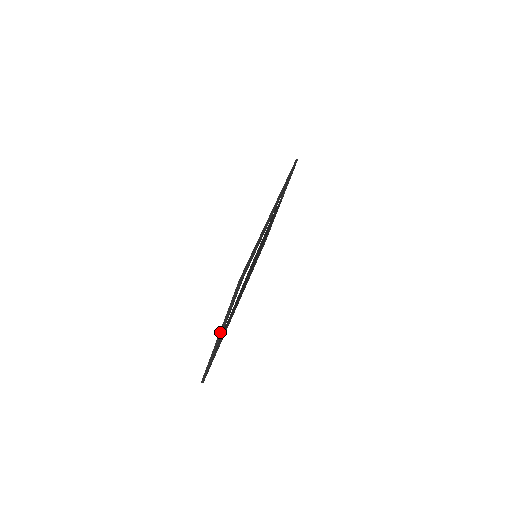
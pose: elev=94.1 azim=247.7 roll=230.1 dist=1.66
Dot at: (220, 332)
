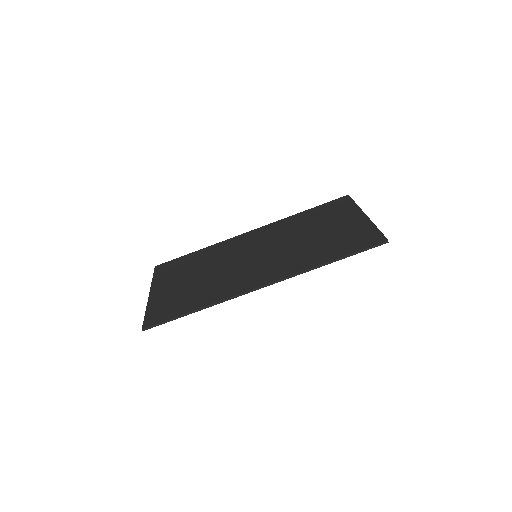
Dot at: (149, 297)
